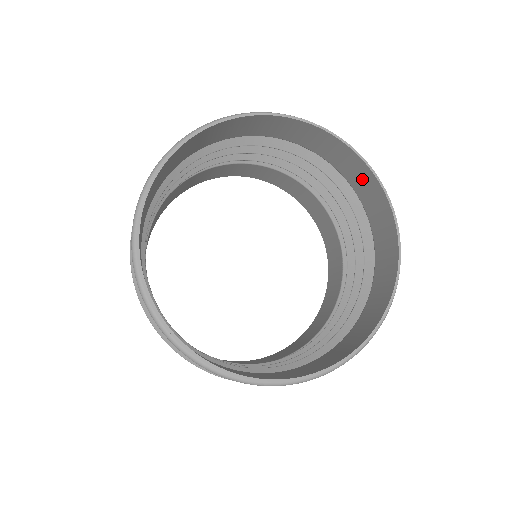
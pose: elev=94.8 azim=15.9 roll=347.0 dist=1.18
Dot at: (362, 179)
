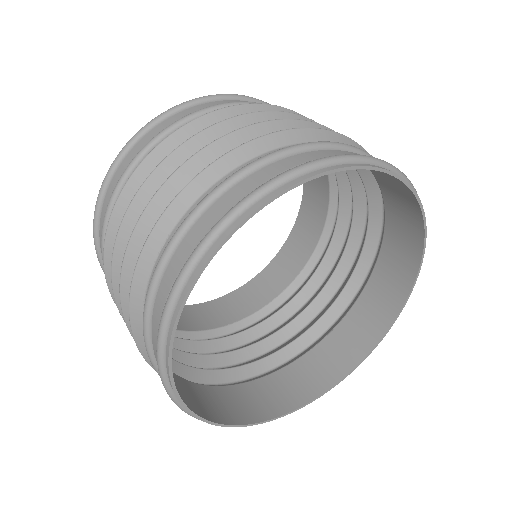
Dot at: (389, 290)
